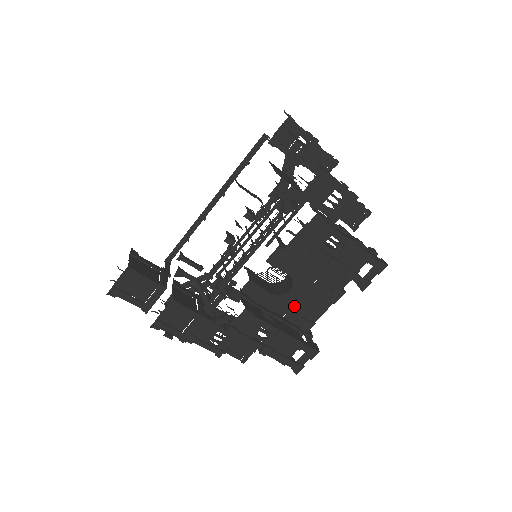
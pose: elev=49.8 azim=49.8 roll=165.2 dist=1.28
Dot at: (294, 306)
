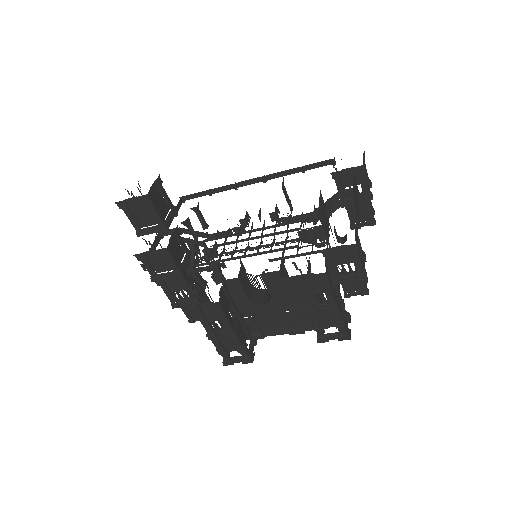
Dot at: (258, 316)
